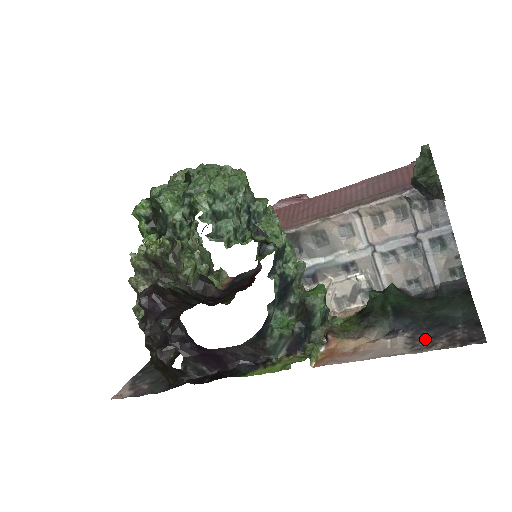
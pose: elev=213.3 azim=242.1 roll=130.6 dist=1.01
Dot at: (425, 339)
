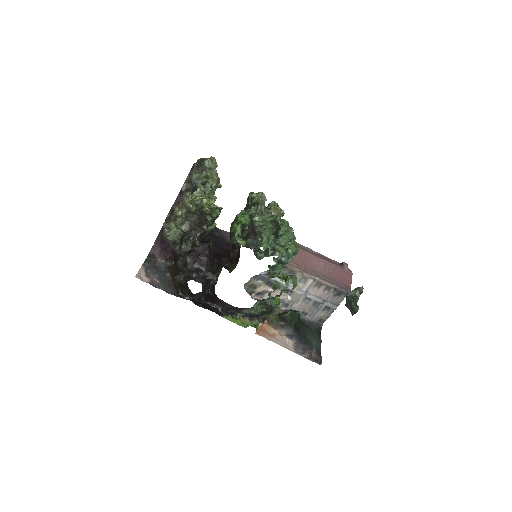
Dot at: (301, 348)
